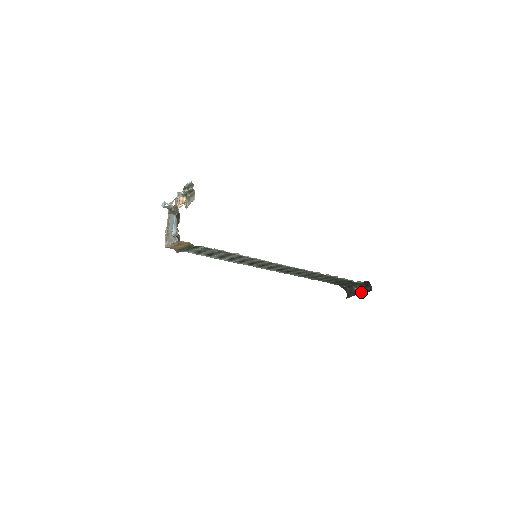
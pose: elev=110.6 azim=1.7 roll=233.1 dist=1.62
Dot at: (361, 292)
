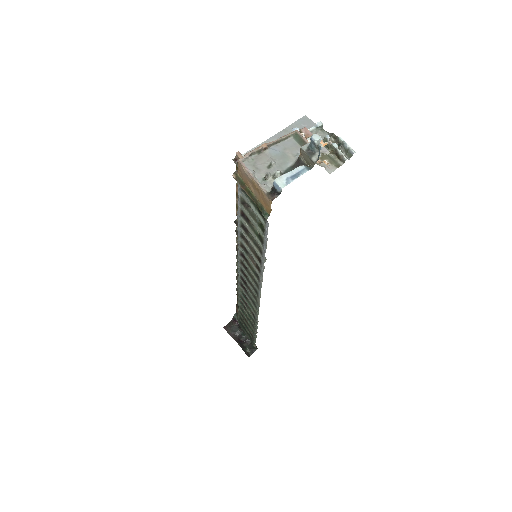
Dot at: (241, 345)
